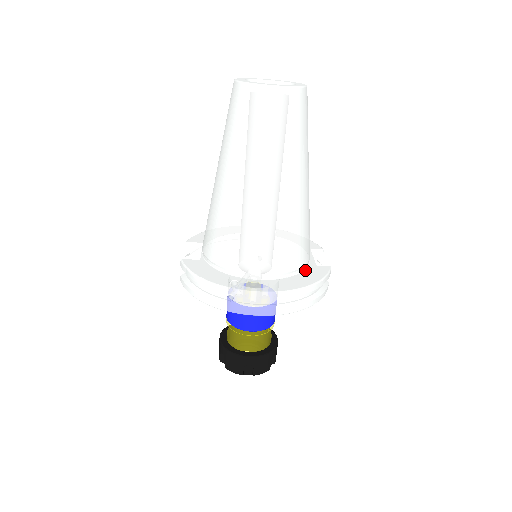
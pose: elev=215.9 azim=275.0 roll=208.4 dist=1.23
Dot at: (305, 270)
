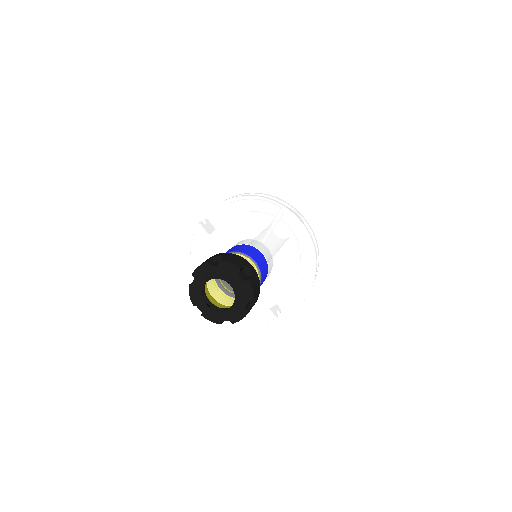
Dot at: occluded
